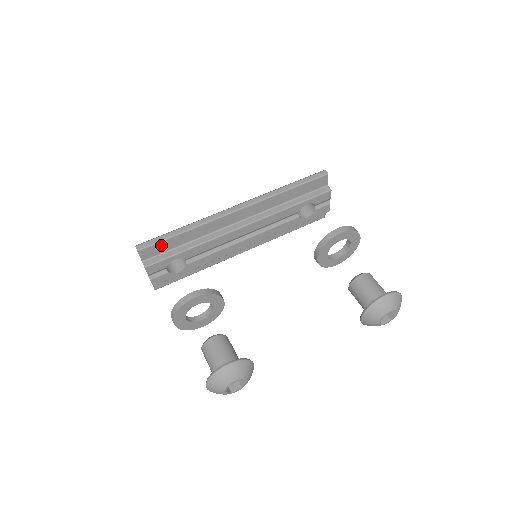
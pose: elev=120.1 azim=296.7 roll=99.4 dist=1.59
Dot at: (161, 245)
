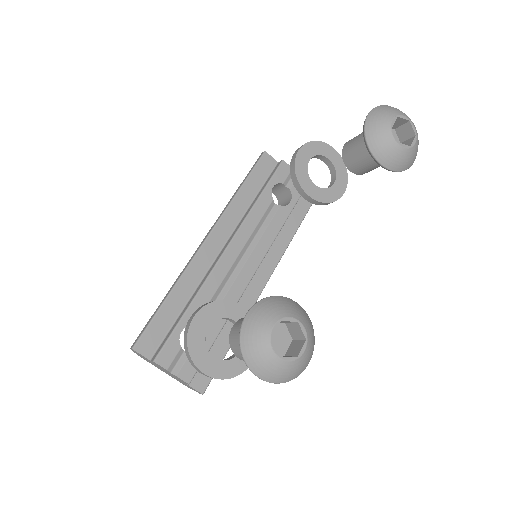
Dot at: (155, 327)
